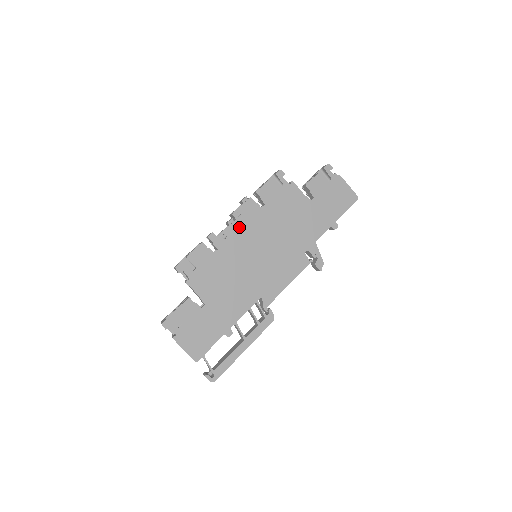
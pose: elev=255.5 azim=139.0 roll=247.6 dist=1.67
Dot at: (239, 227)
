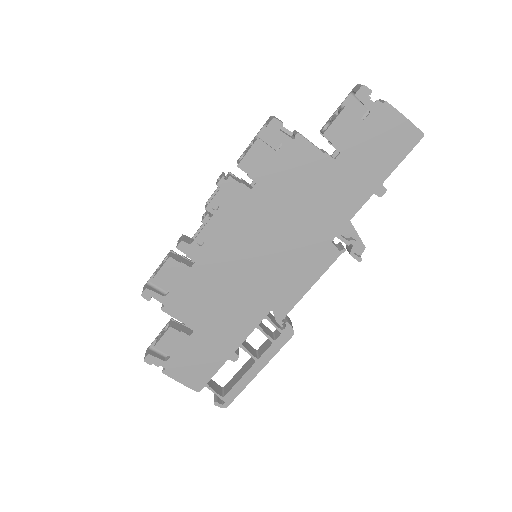
Dot at: (220, 225)
